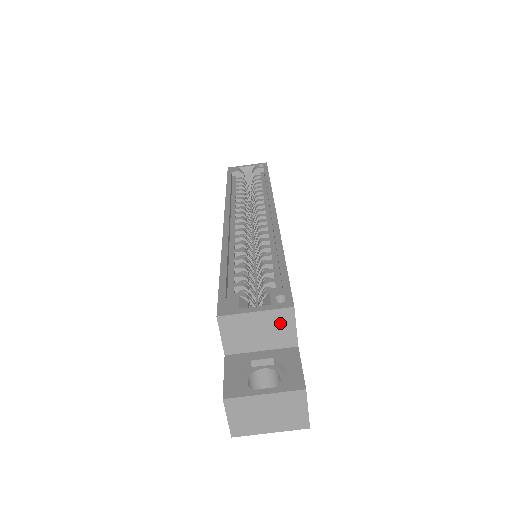
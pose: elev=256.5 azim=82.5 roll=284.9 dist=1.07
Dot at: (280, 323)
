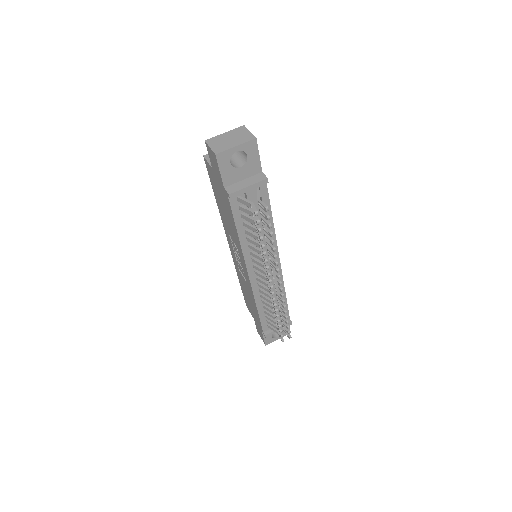
Dot at: occluded
